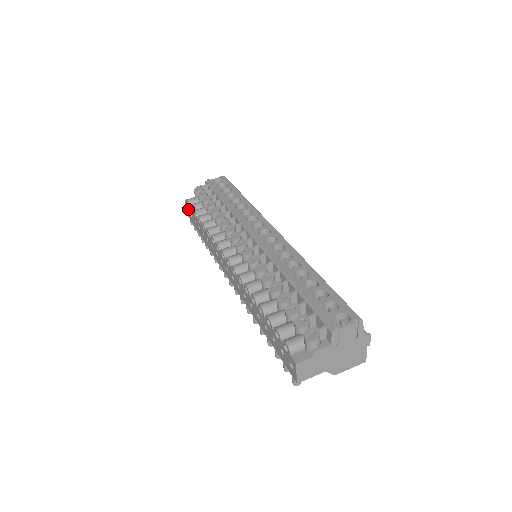
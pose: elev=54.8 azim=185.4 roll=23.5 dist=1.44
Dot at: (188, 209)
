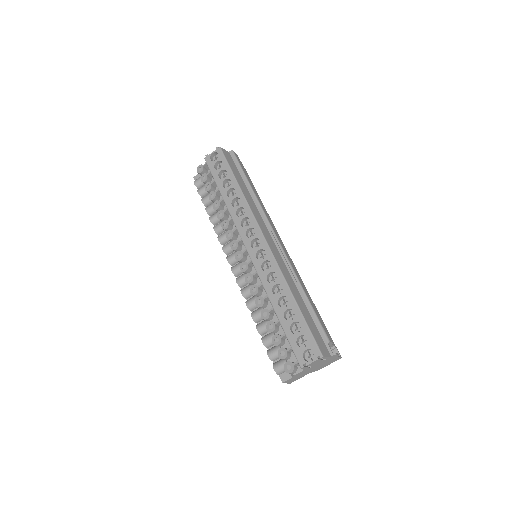
Dot at: occluded
